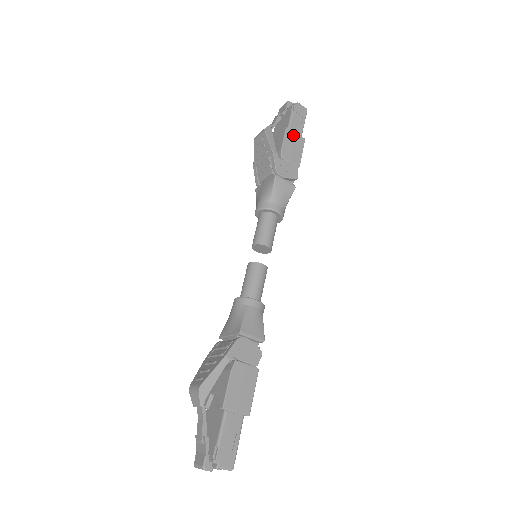
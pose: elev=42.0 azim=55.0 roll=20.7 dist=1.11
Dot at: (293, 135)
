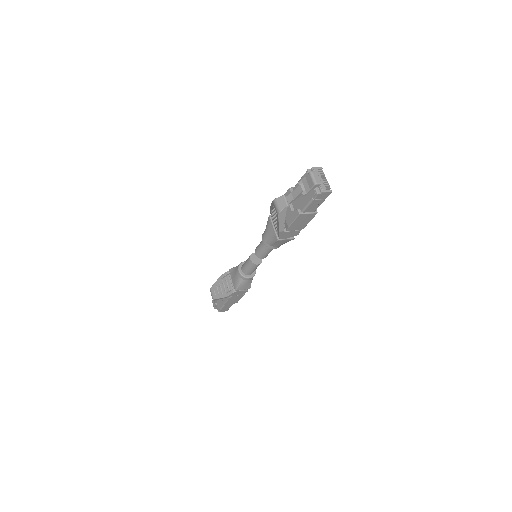
Dot at: (305, 216)
